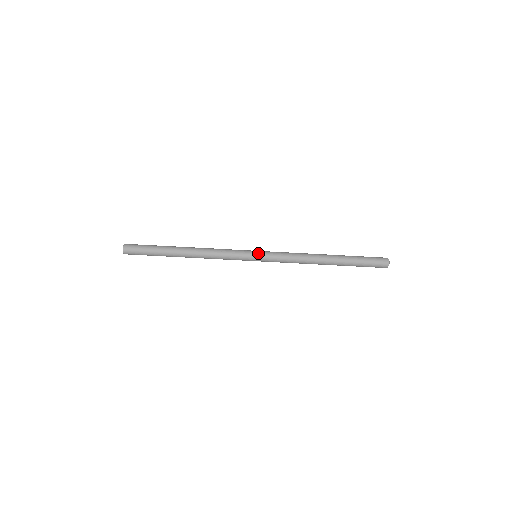
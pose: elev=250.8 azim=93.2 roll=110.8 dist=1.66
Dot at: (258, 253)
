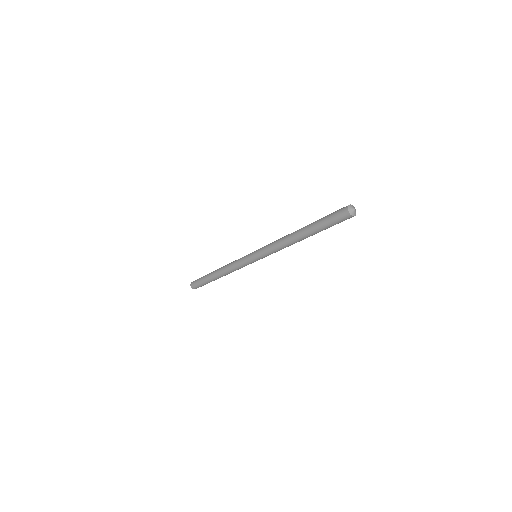
Dot at: (254, 258)
